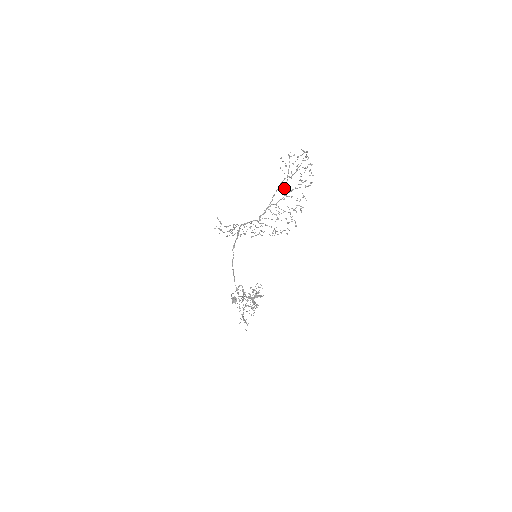
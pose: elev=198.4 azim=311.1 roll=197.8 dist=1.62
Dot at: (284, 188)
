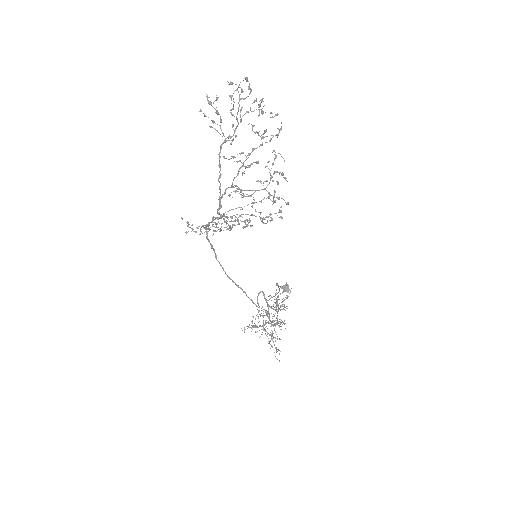
Dot at: (231, 158)
